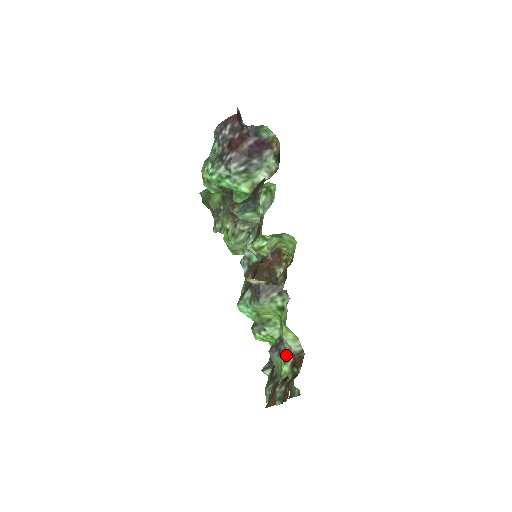
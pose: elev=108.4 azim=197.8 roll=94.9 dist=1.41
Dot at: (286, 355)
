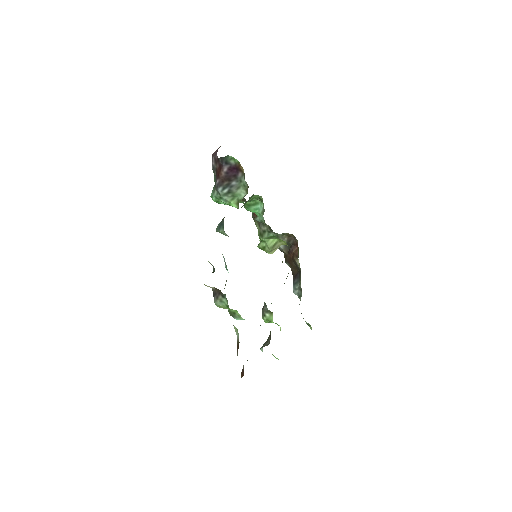
Dot at: occluded
